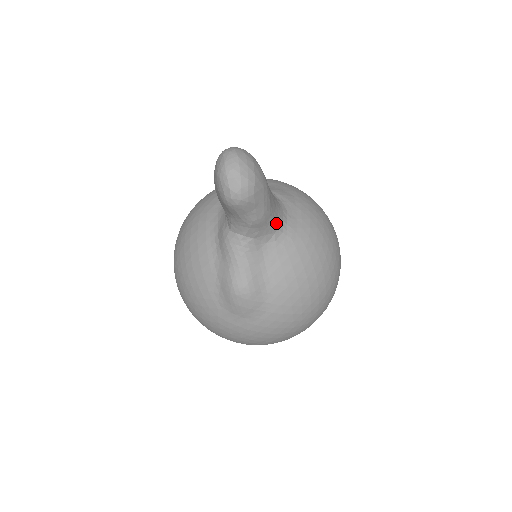
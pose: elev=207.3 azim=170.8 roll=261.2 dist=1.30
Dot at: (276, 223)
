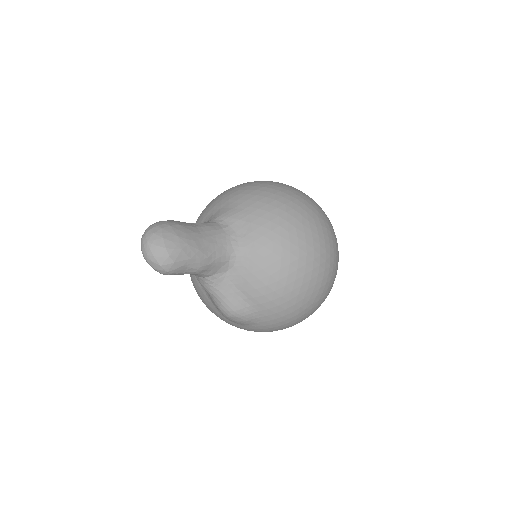
Dot at: (224, 254)
